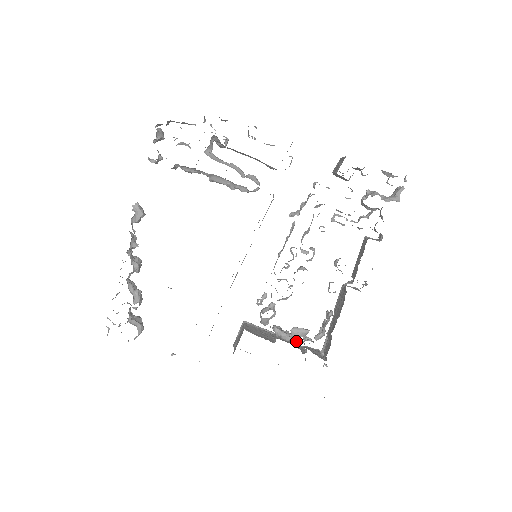
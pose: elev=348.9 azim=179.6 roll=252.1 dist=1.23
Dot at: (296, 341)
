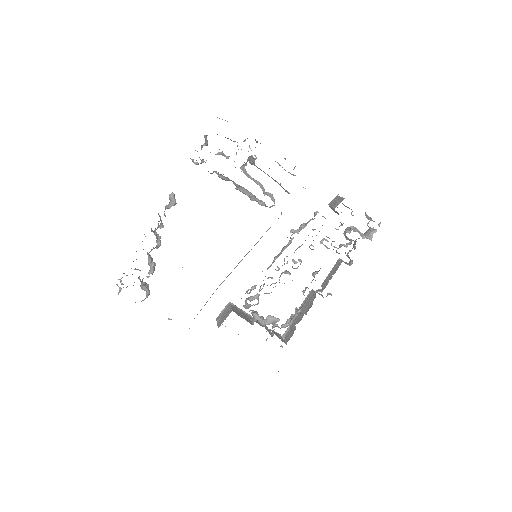
Dot at: occluded
